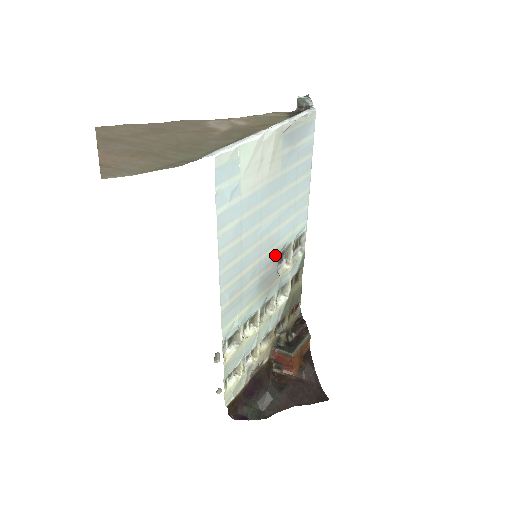
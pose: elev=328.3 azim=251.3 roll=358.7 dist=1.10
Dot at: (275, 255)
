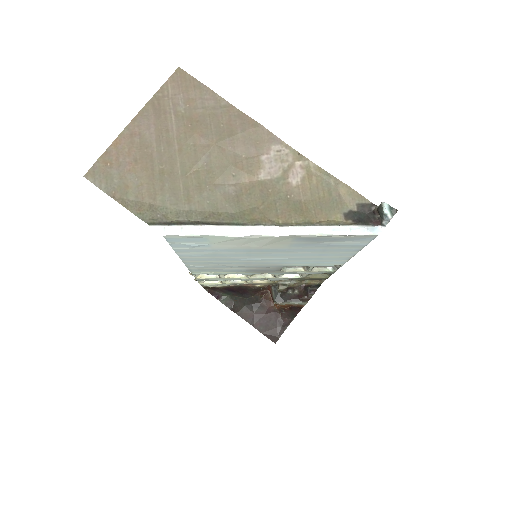
Dot at: (277, 266)
